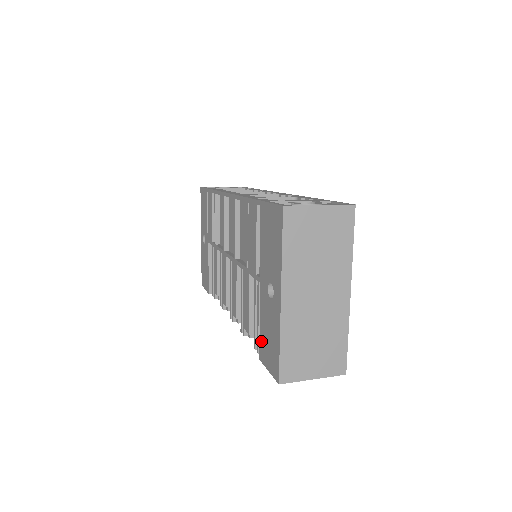
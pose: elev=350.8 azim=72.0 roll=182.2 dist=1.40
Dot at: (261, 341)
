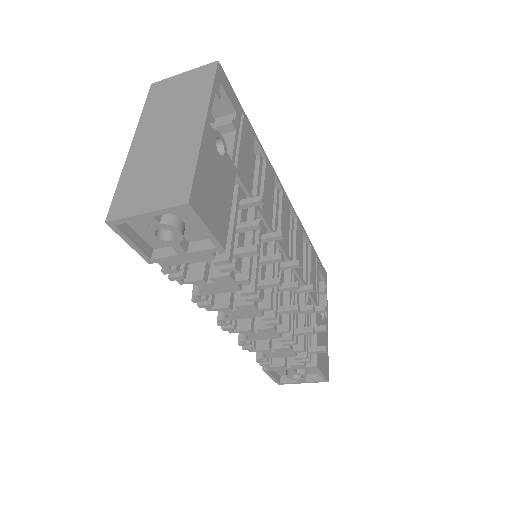
Dot at: occluded
